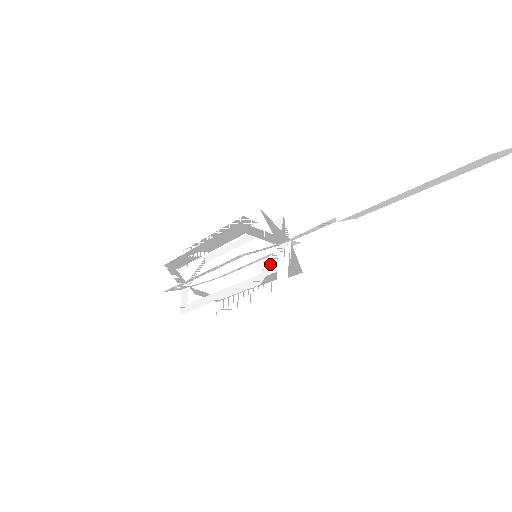
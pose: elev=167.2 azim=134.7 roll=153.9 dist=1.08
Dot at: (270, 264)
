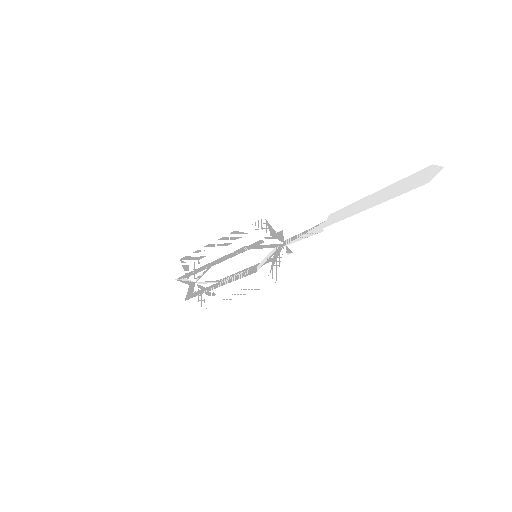
Dot at: (276, 265)
